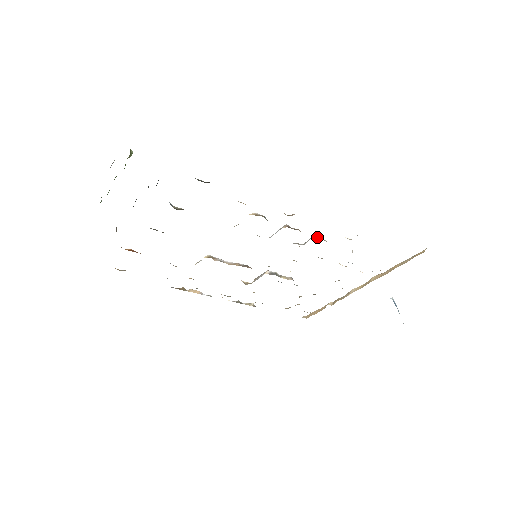
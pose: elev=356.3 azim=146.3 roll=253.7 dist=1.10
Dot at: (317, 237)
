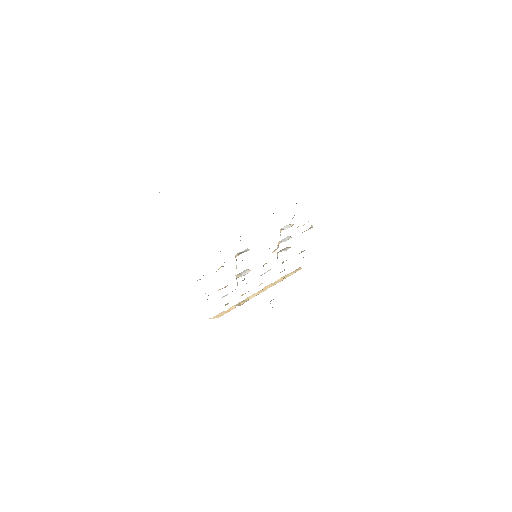
Dot at: occluded
